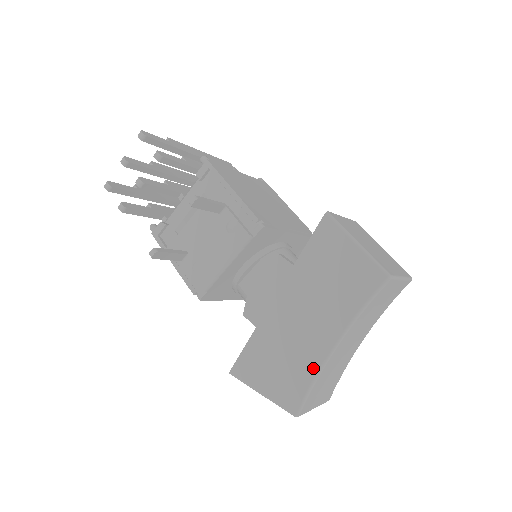
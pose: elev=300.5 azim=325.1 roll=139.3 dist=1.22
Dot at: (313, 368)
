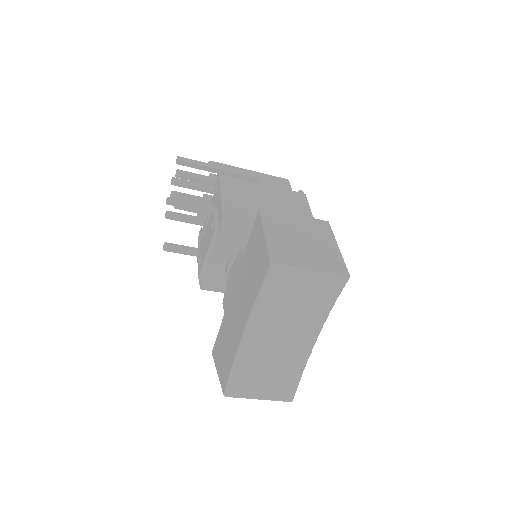
Dot at: (234, 351)
